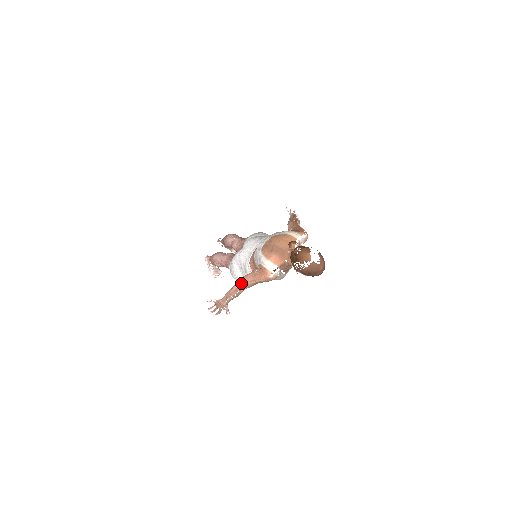
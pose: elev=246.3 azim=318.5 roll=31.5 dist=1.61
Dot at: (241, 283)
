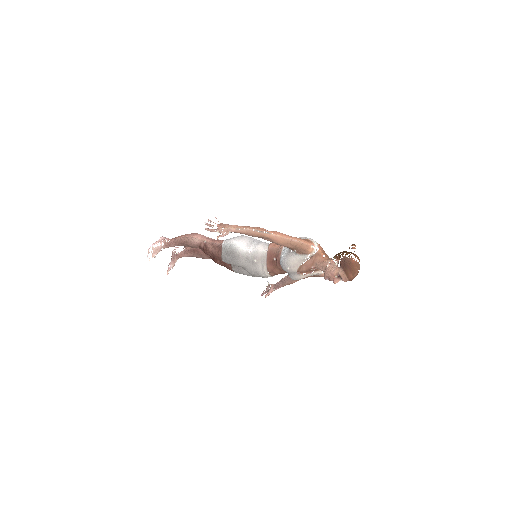
Dot at: (276, 231)
